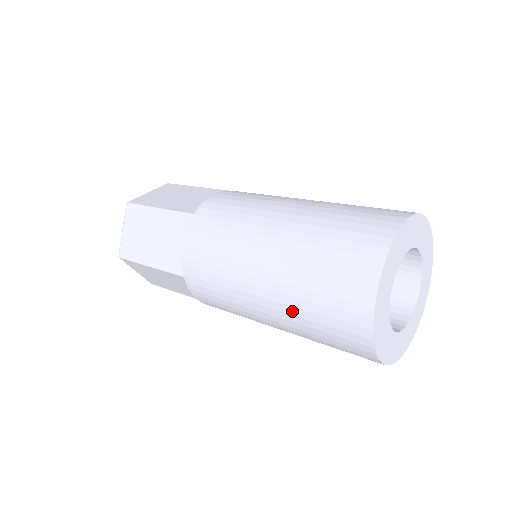
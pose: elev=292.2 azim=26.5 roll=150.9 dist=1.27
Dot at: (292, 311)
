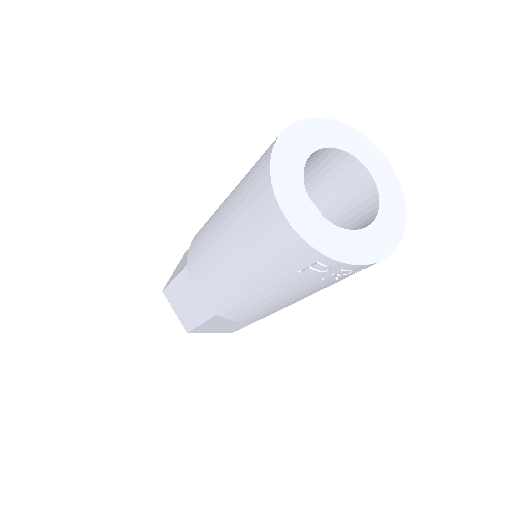
Dot at: (232, 218)
